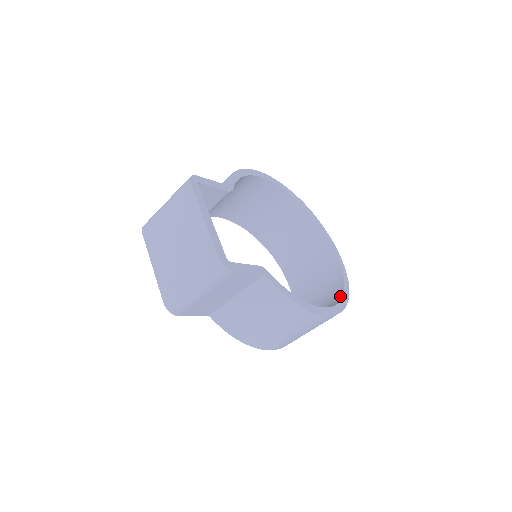
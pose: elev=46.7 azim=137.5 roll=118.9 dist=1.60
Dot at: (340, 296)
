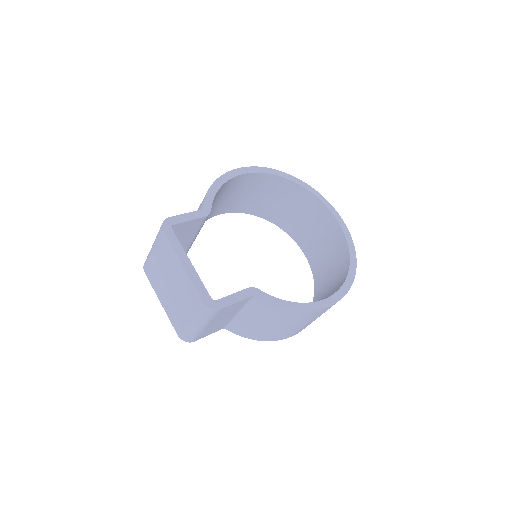
Dot at: (346, 273)
